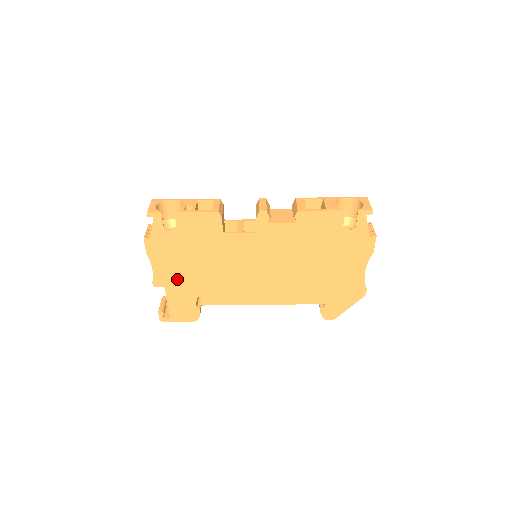
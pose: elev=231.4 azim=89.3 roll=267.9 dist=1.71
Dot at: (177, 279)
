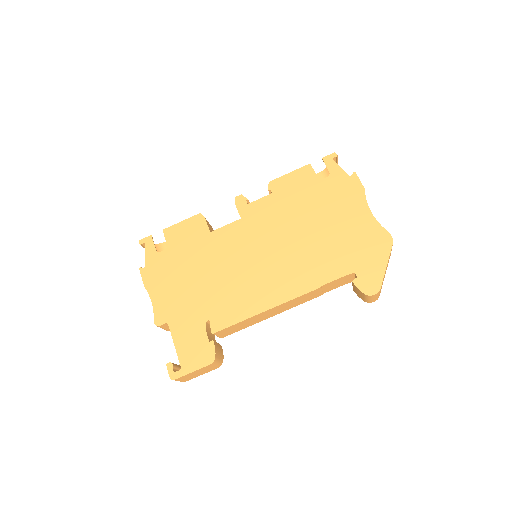
Dot at: (179, 306)
